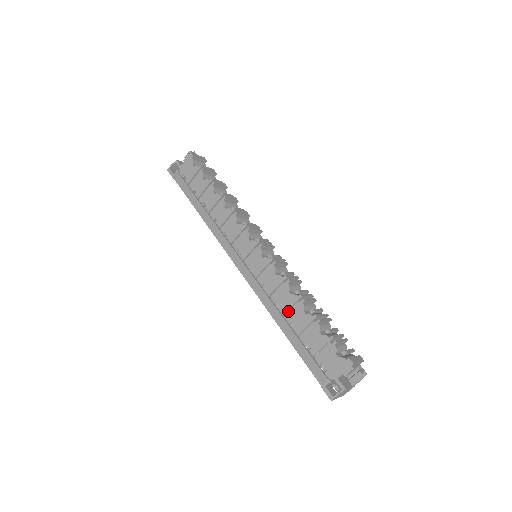
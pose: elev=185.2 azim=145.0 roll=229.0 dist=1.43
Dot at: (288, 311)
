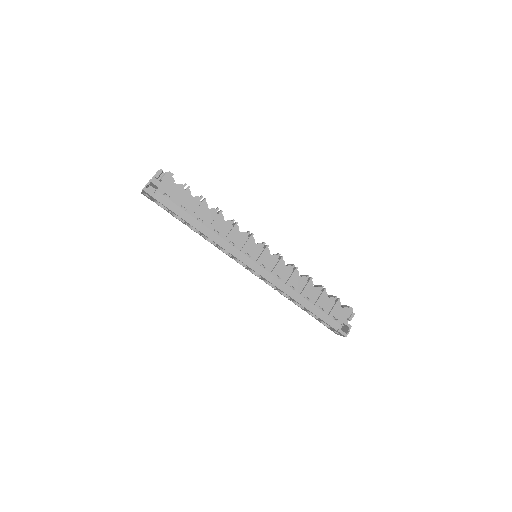
Dot at: (300, 290)
